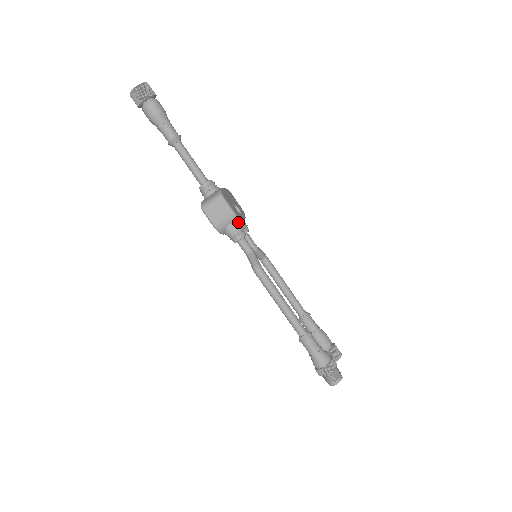
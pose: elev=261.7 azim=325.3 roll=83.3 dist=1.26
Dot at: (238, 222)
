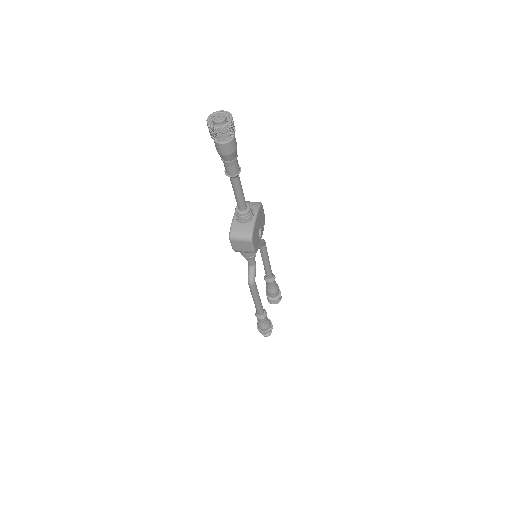
Dot at: occluded
